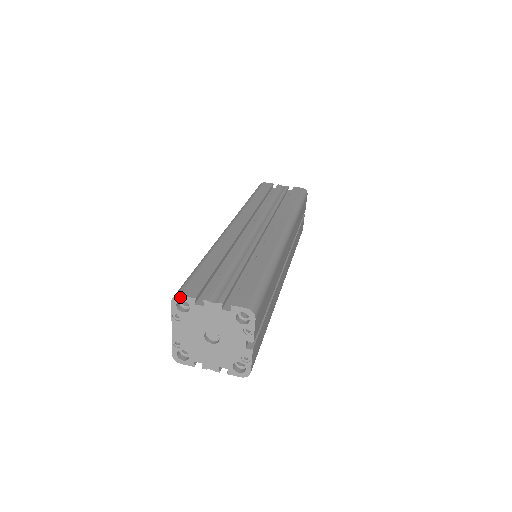
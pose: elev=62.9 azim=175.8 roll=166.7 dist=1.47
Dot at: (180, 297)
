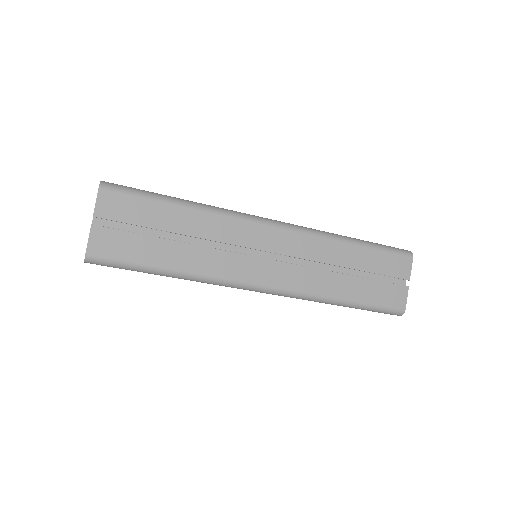
Dot at: occluded
